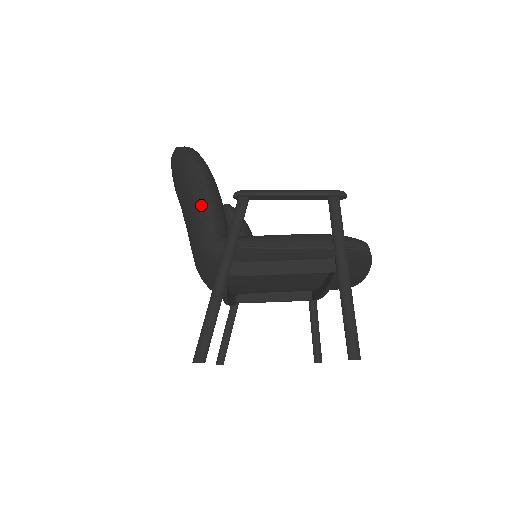
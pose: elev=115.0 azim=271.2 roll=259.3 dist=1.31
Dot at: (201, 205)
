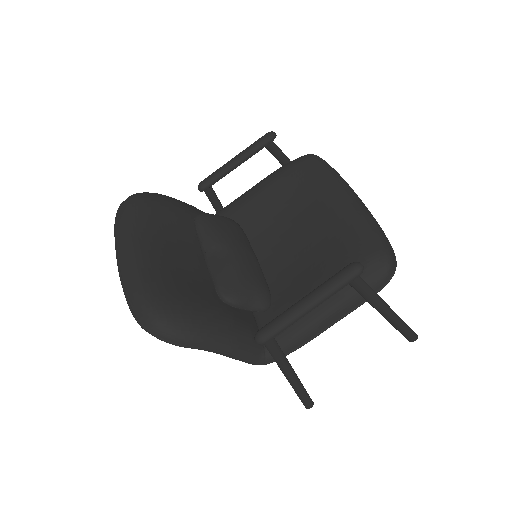
Dot at: occluded
